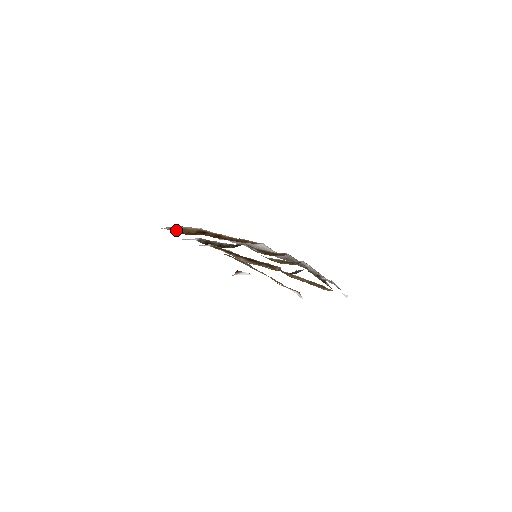
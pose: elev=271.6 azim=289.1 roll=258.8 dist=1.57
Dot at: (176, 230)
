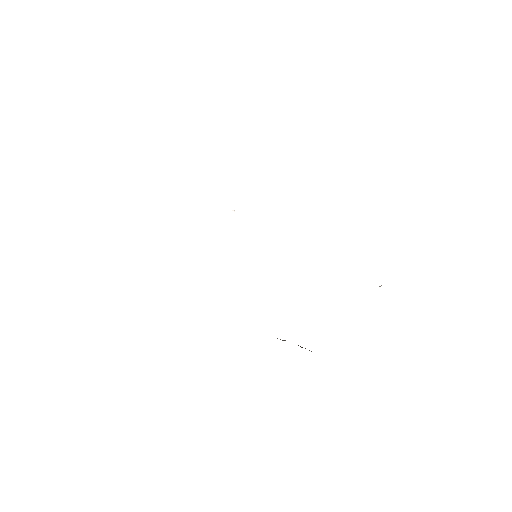
Dot at: occluded
